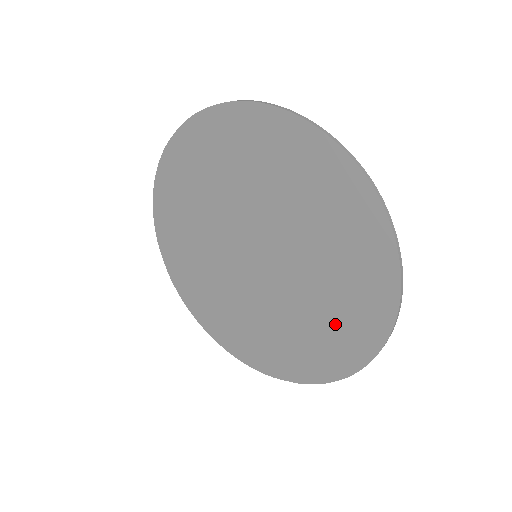
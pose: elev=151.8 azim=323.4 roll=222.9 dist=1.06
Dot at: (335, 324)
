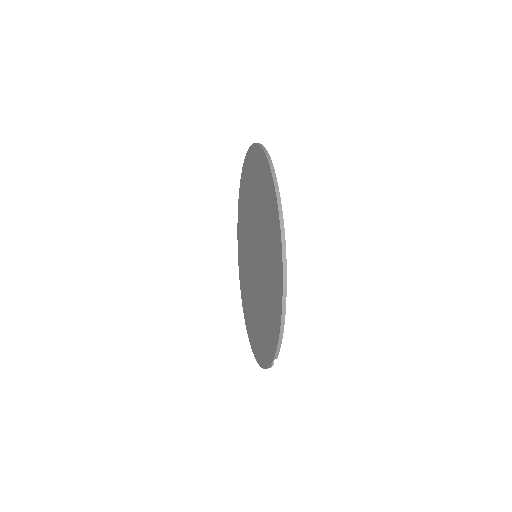
Dot at: (272, 287)
